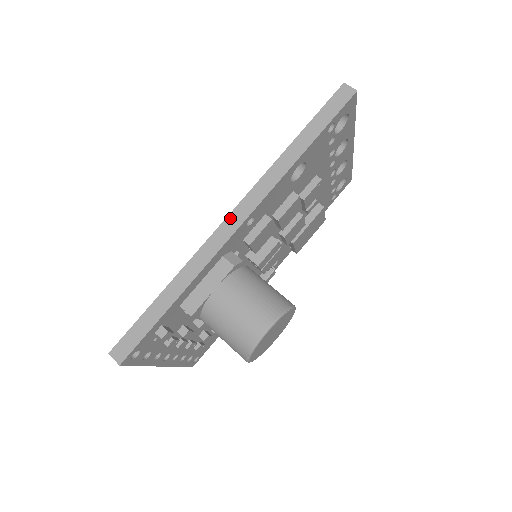
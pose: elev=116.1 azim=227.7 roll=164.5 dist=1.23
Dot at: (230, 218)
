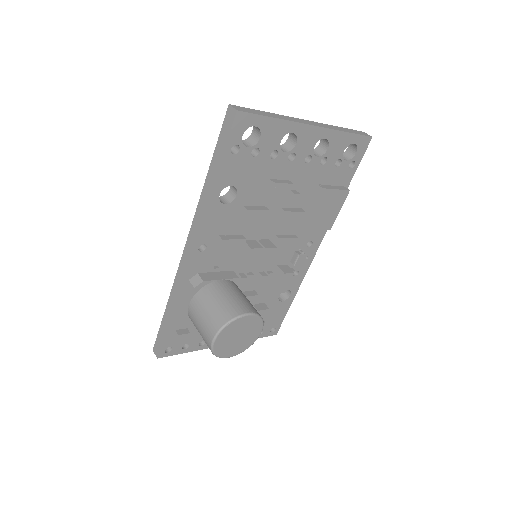
Dot at: (185, 250)
